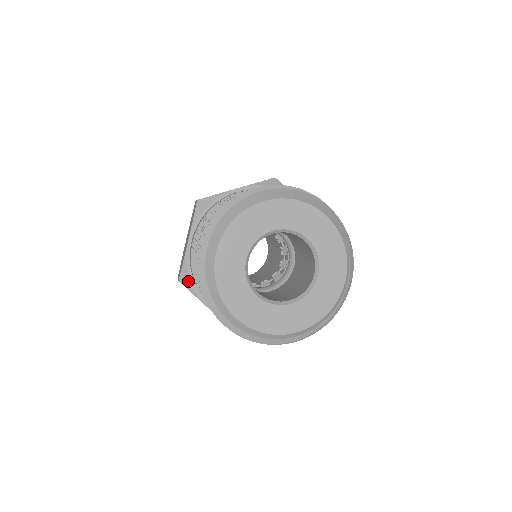
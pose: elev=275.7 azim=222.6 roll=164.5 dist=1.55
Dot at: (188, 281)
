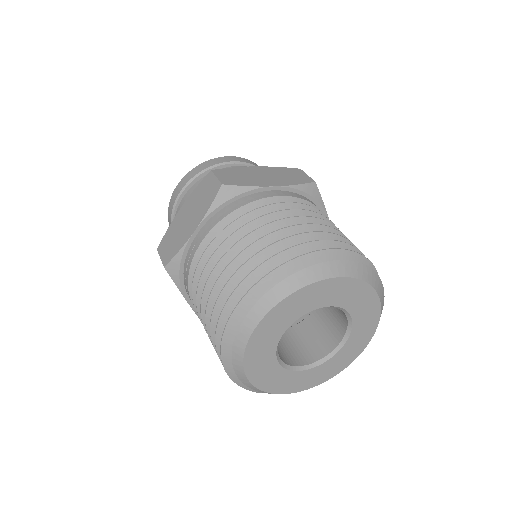
Dot at: (176, 272)
